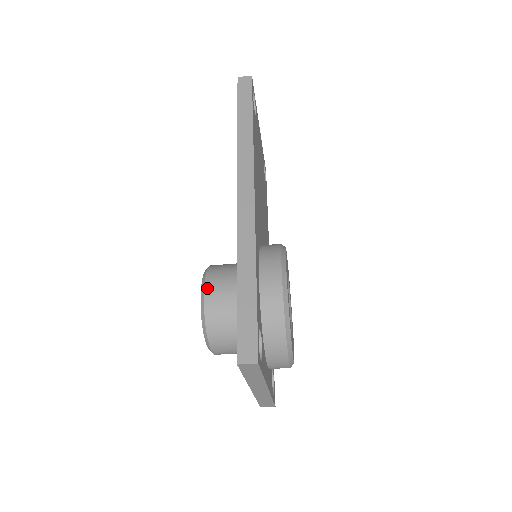
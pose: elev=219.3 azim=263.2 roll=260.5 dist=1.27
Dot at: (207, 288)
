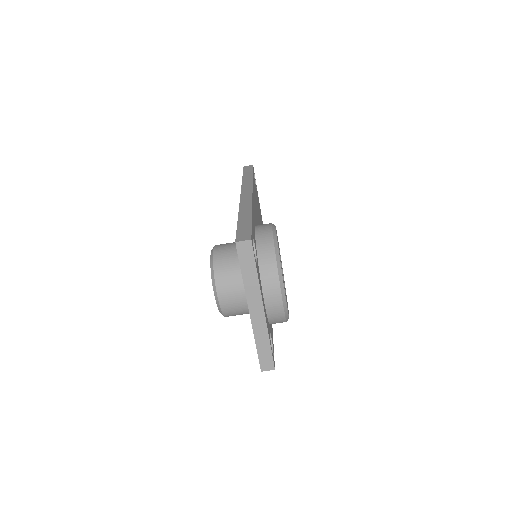
Dot at: (216, 247)
